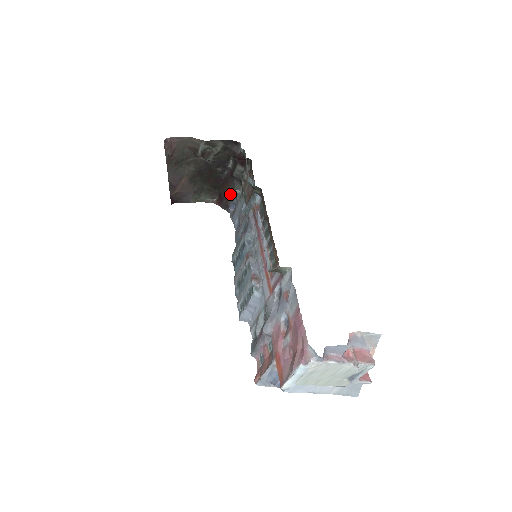
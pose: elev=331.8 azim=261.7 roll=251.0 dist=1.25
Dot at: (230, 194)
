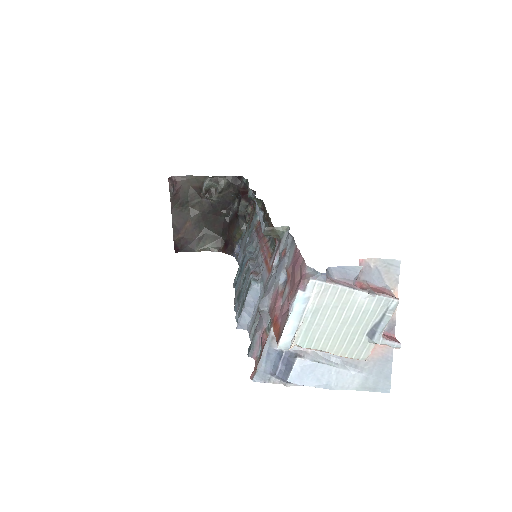
Dot at: (235, 235)
